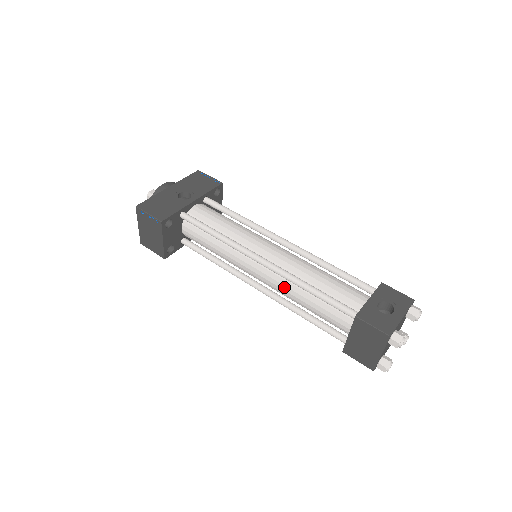
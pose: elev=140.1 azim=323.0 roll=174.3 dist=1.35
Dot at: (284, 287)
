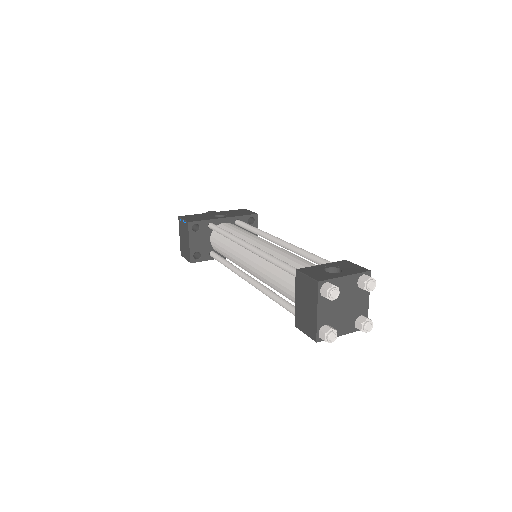
Dot at: (261, 268)
